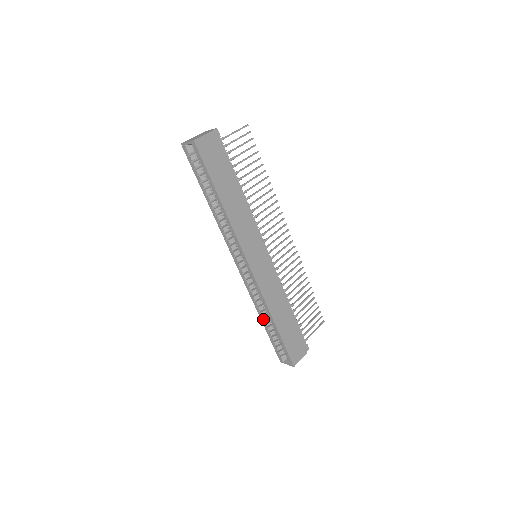
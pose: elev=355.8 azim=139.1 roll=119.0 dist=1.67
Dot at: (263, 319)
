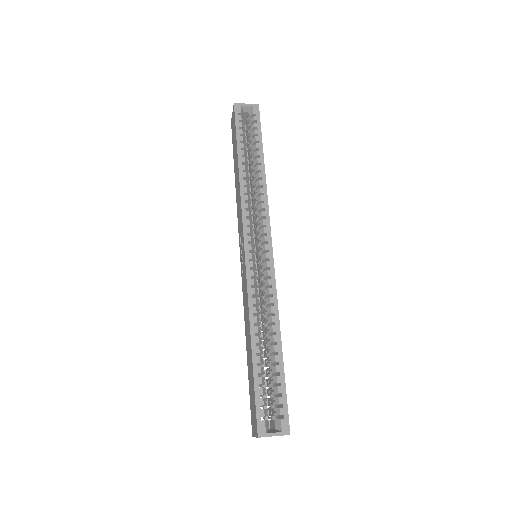
Dot at: (257, 339)
